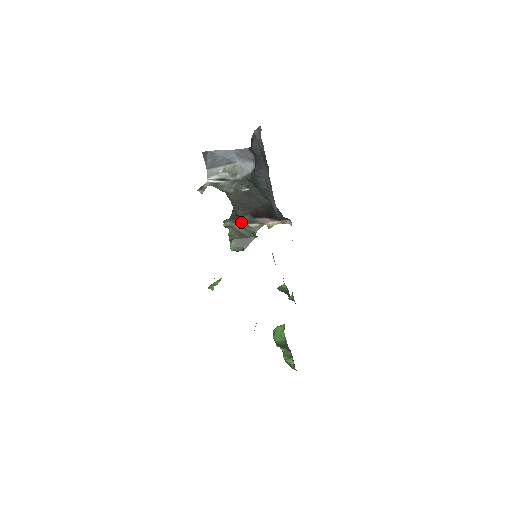
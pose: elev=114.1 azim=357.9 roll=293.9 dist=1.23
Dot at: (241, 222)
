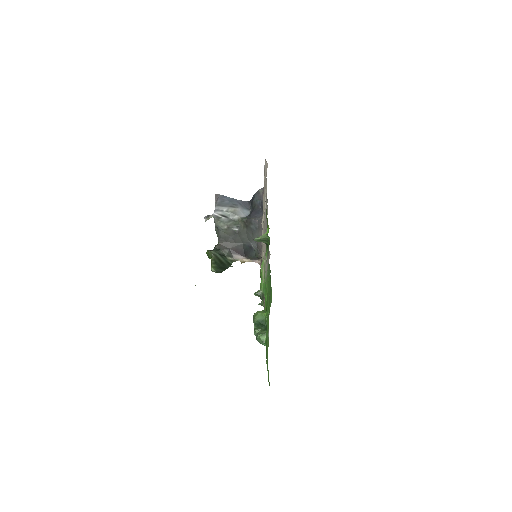
Dot at: (222, 254)
